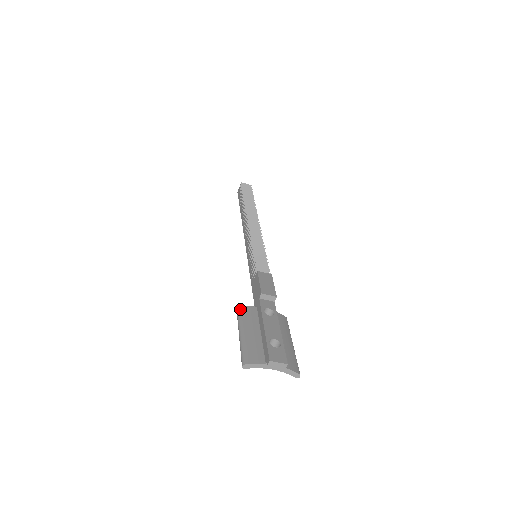
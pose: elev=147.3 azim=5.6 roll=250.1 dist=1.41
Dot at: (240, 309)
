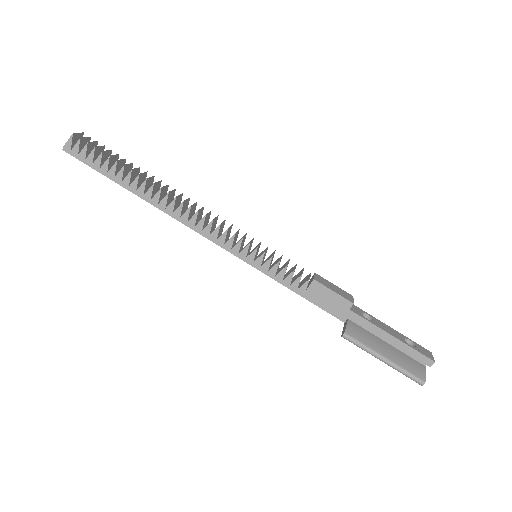
Dot at: (350, 334)
